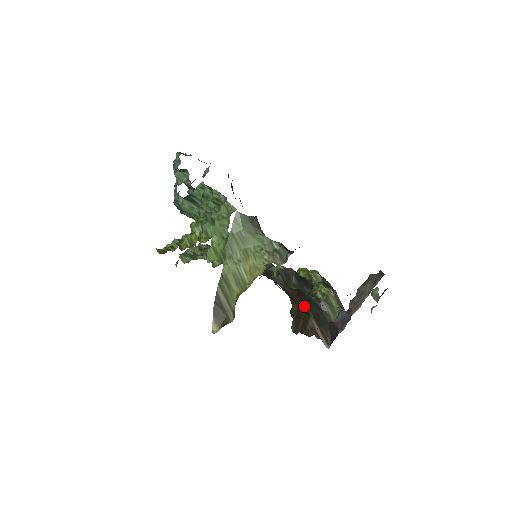
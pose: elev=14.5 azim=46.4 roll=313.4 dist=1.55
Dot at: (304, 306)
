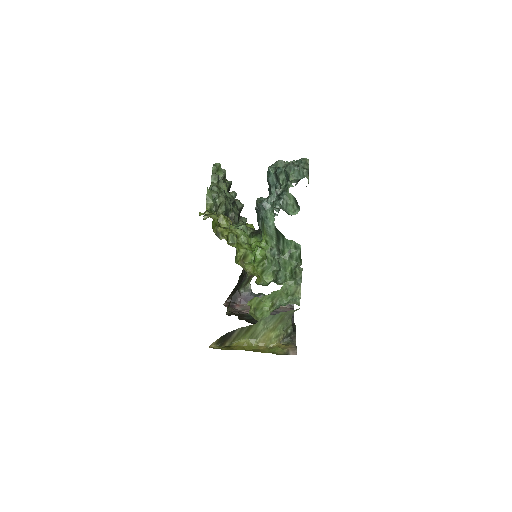
Dot at: occluded
